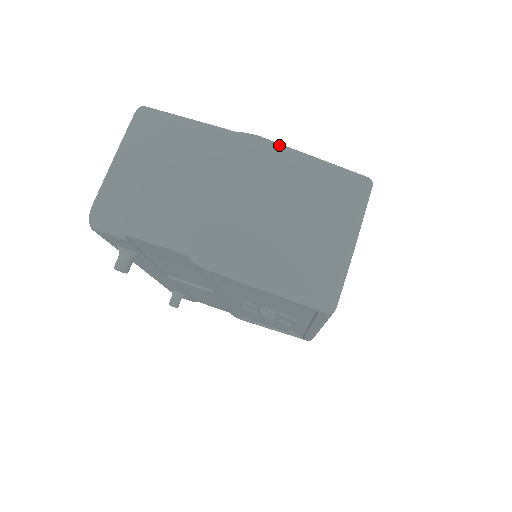
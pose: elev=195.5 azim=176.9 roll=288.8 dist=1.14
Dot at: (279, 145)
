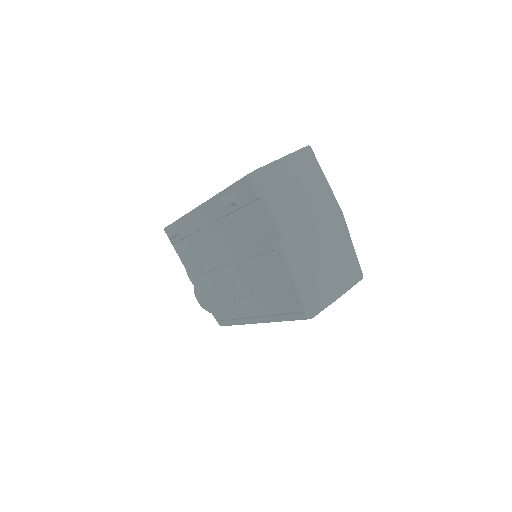
Dot at: occluded
